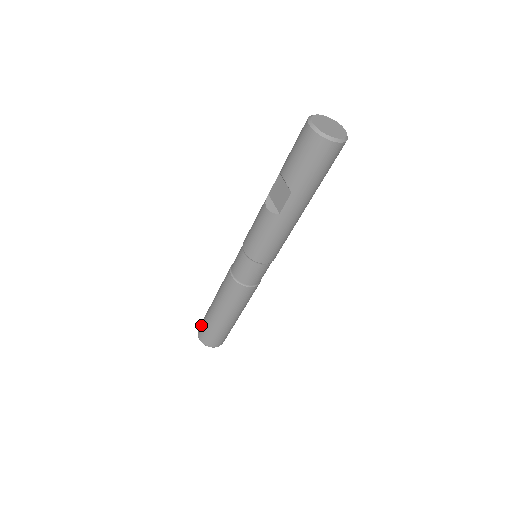
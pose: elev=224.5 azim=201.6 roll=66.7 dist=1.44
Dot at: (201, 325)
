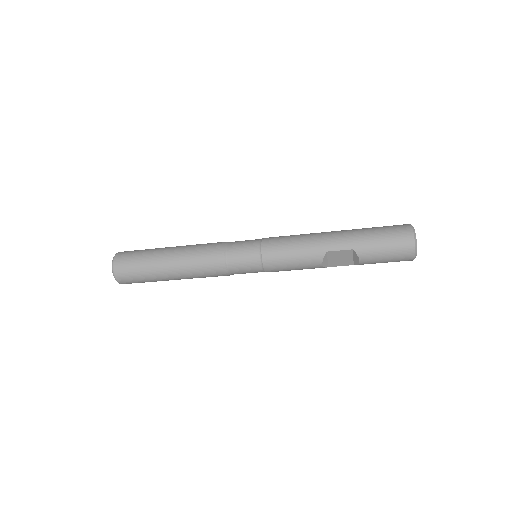
Dot at: (130, 277)
